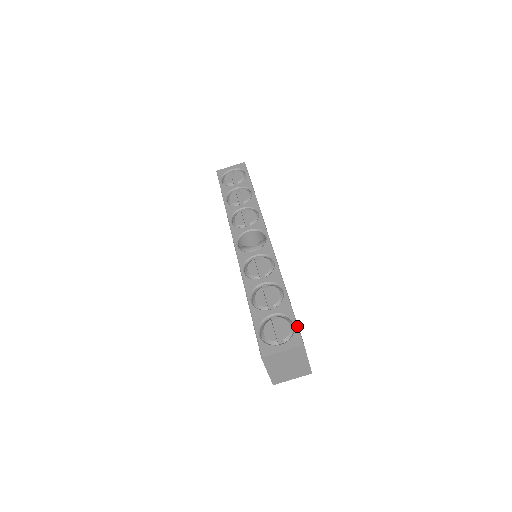
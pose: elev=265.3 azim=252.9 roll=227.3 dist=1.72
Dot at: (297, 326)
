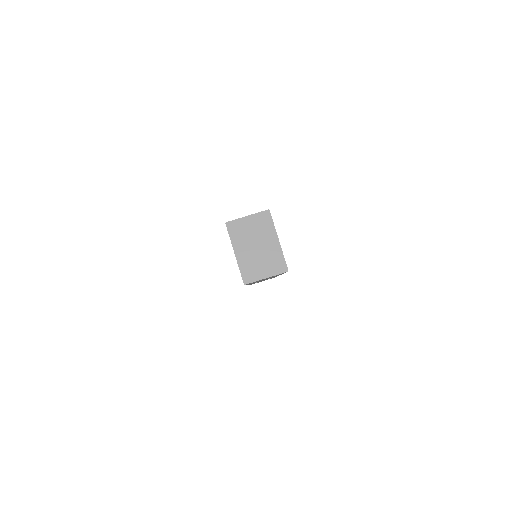
Dot at: occluded
